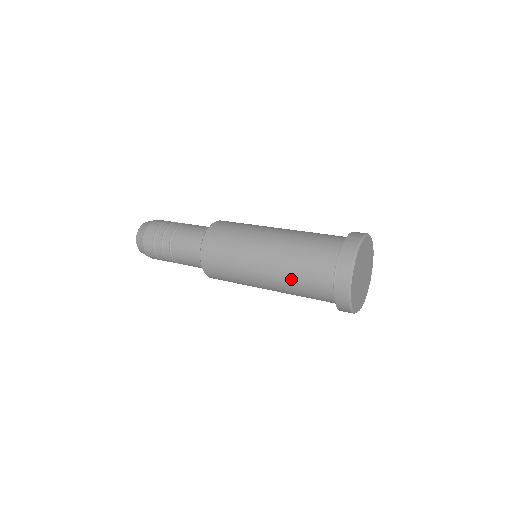
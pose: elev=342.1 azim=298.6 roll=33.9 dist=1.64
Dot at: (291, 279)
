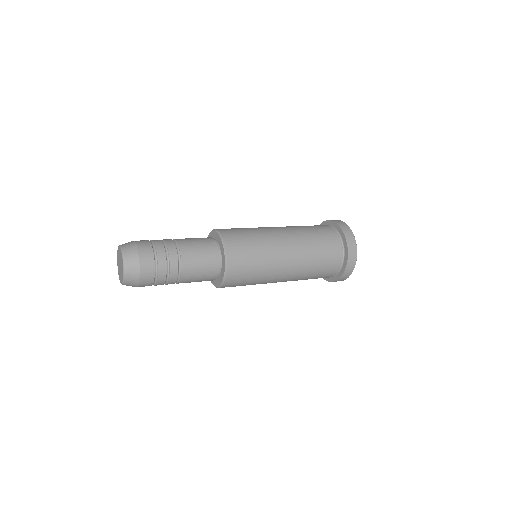
Dot at: (312, 262)
